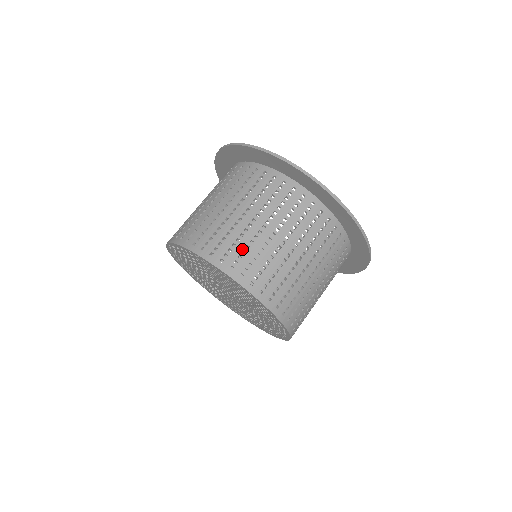
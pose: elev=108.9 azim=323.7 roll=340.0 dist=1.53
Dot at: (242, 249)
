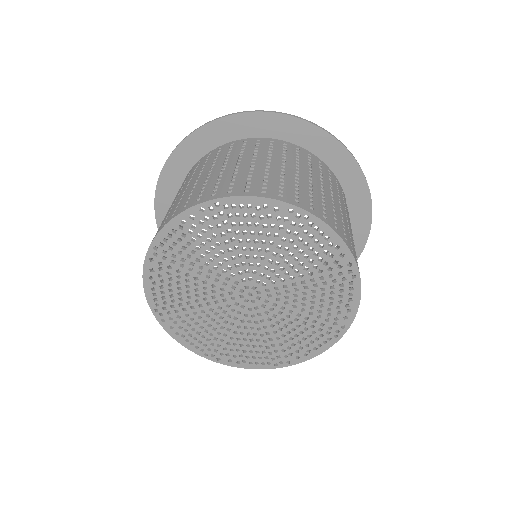
Dot at: (342, 222)
